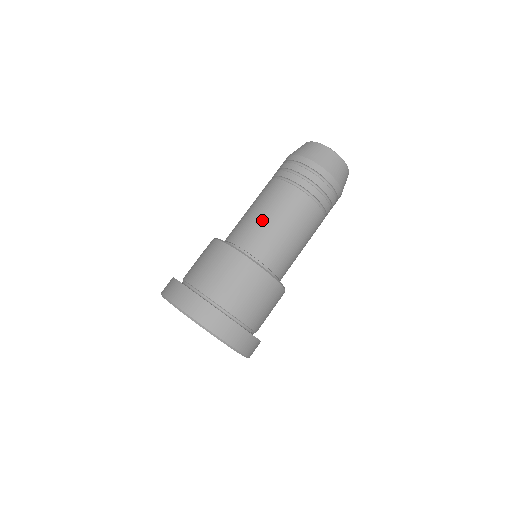
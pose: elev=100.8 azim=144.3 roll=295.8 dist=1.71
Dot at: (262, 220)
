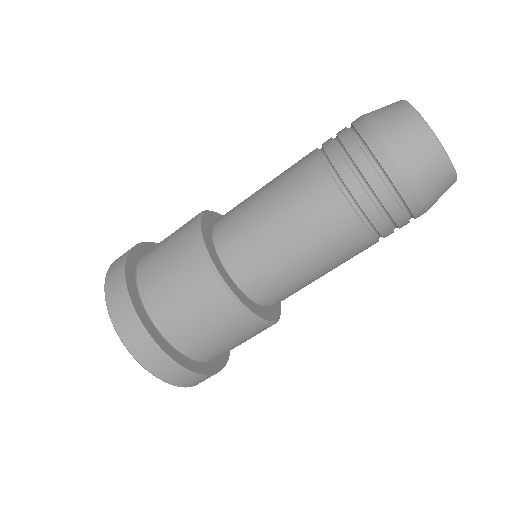
Dot at: (257, 201)
